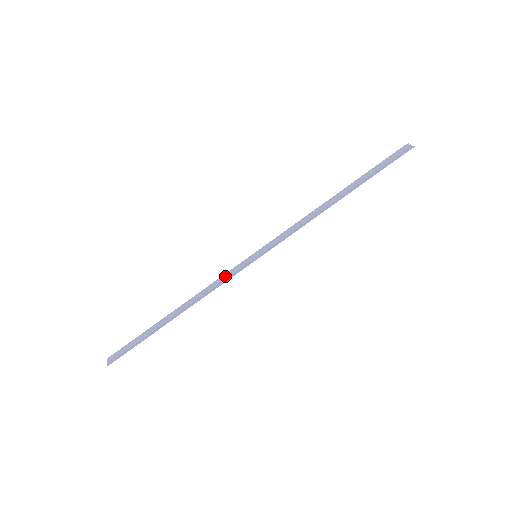
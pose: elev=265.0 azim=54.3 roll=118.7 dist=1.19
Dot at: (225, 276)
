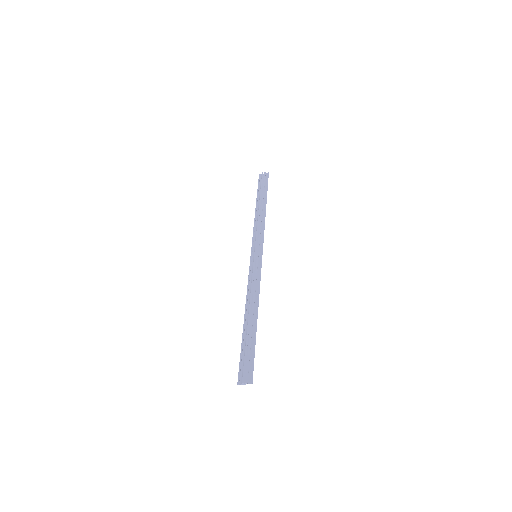
Dot at: (252, 277)
